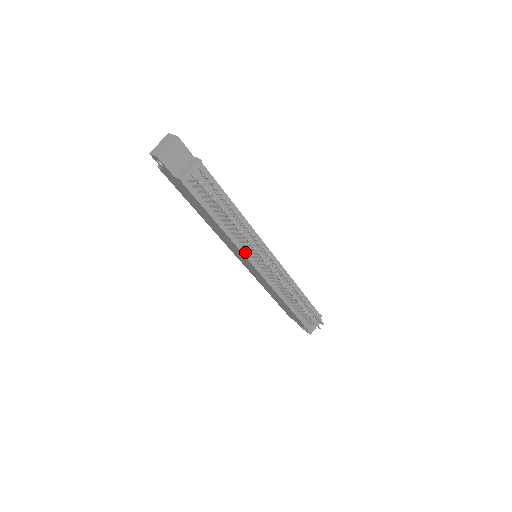
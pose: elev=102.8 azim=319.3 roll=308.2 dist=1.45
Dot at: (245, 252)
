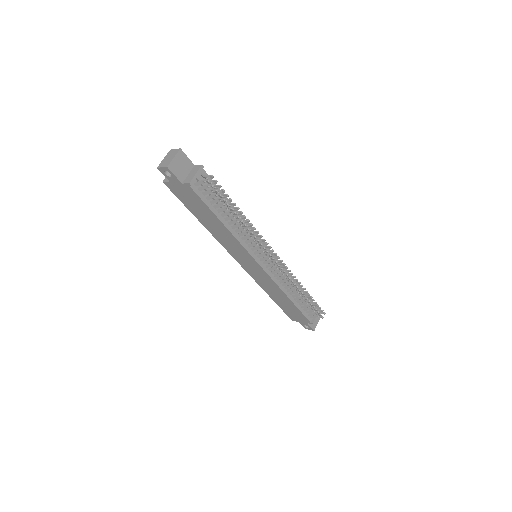
Dot at: (248, 249)
